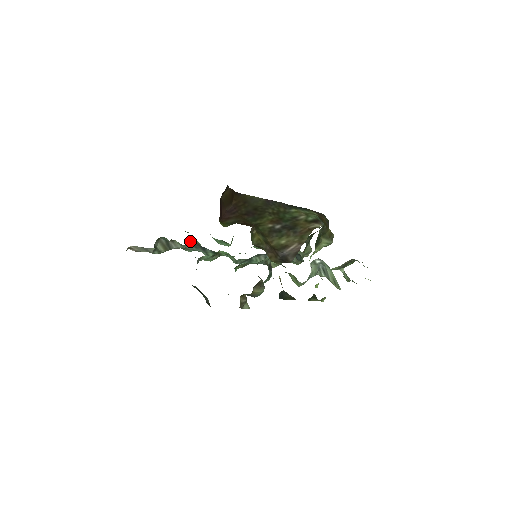
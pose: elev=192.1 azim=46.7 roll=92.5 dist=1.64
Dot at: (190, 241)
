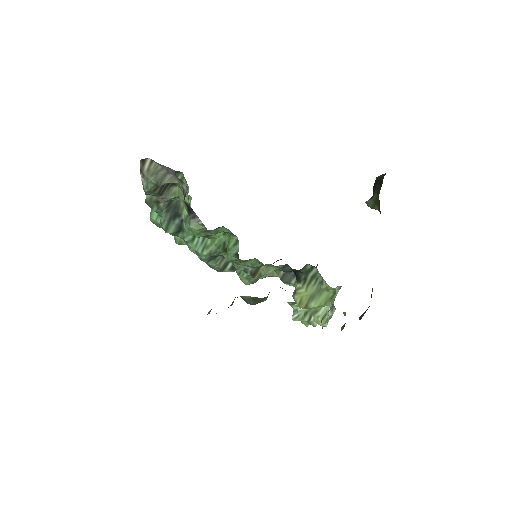
Dot at: occluded
